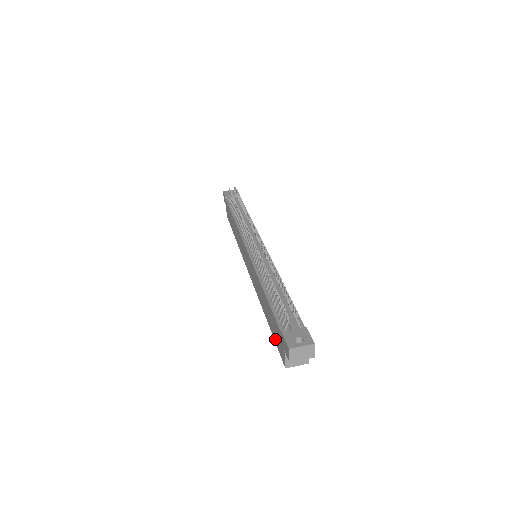
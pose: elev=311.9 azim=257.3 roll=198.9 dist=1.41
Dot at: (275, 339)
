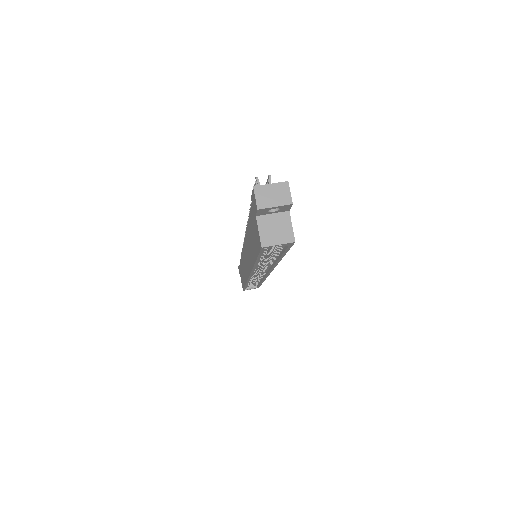
Dot at: (256, 249)
